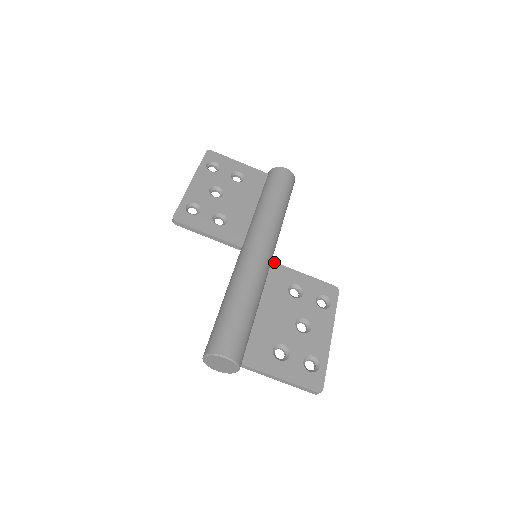
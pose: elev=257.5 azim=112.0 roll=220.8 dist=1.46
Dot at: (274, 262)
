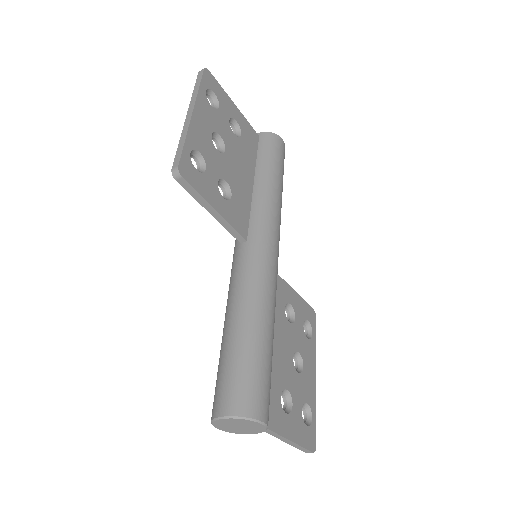
Dot at: occluded
